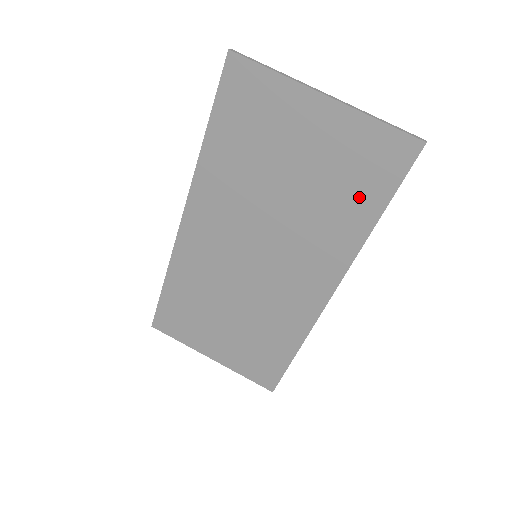
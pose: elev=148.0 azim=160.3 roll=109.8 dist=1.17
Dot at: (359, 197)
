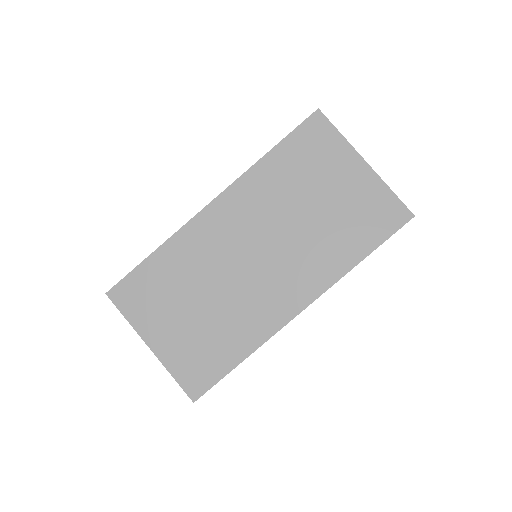
Dot at: (359, 236)
